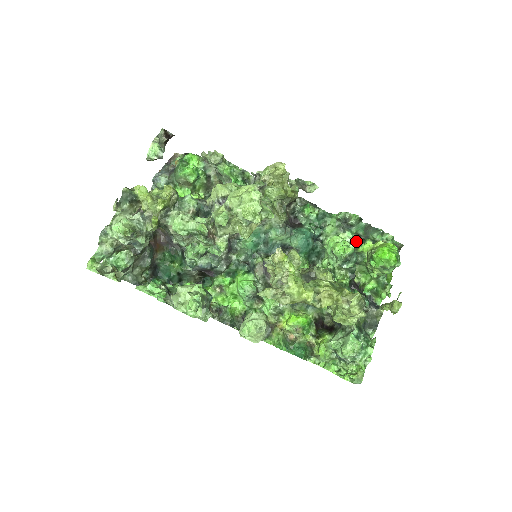
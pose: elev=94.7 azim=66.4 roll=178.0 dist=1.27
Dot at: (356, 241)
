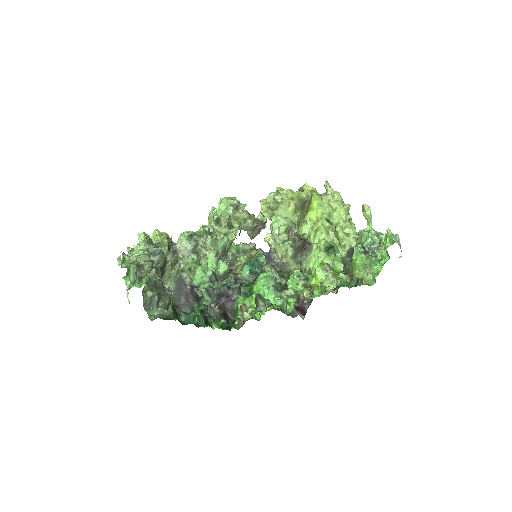
Dot at: occluded
